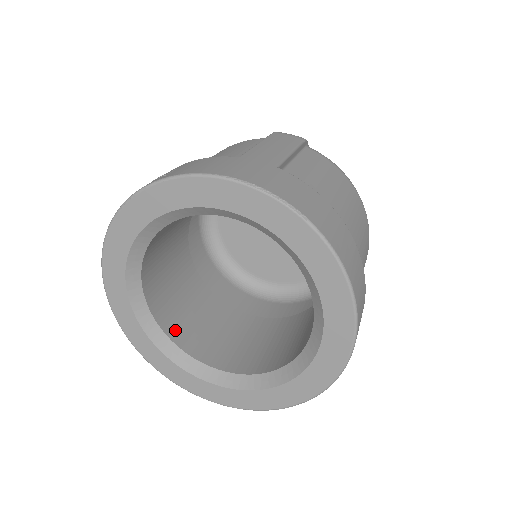
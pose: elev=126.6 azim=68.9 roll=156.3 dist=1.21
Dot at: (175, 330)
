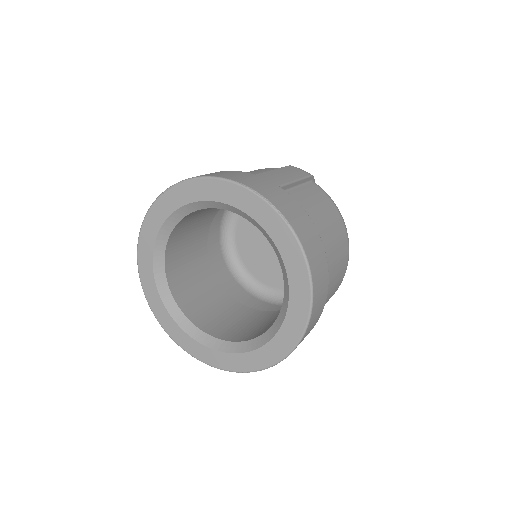
Dot at: (181, 297)
